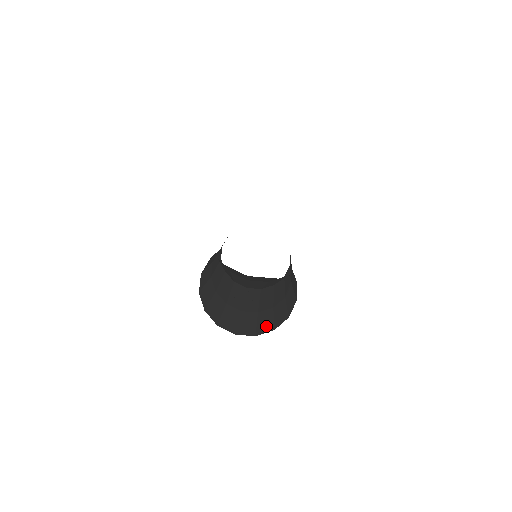
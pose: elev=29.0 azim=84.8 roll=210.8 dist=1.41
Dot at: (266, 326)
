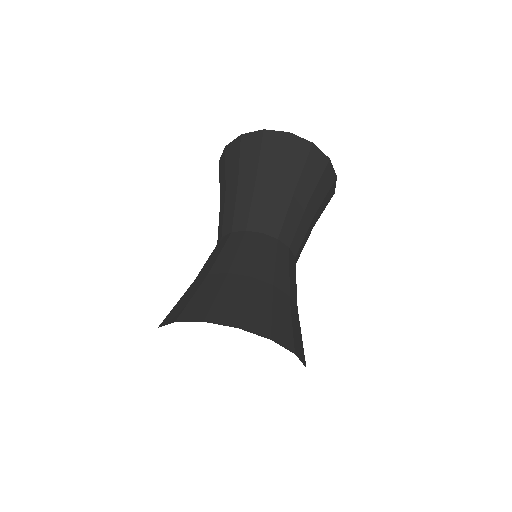
Dot at: occluded
